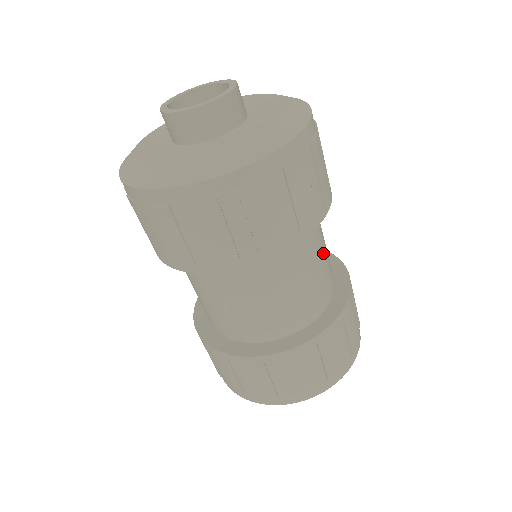
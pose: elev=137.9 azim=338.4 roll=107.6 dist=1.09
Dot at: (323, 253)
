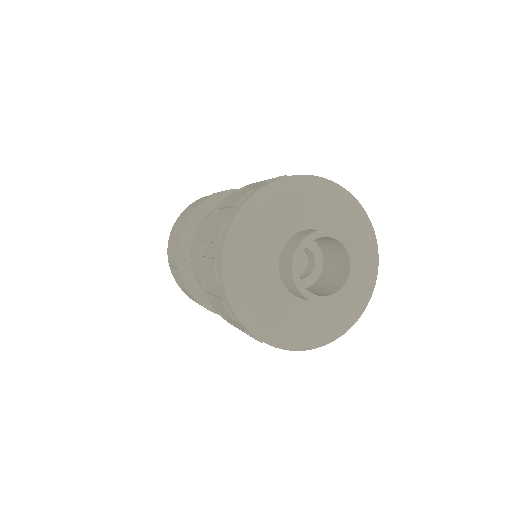
Dot at: occluded
